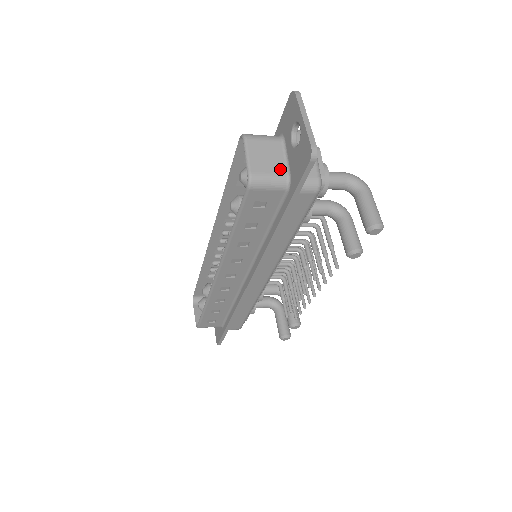
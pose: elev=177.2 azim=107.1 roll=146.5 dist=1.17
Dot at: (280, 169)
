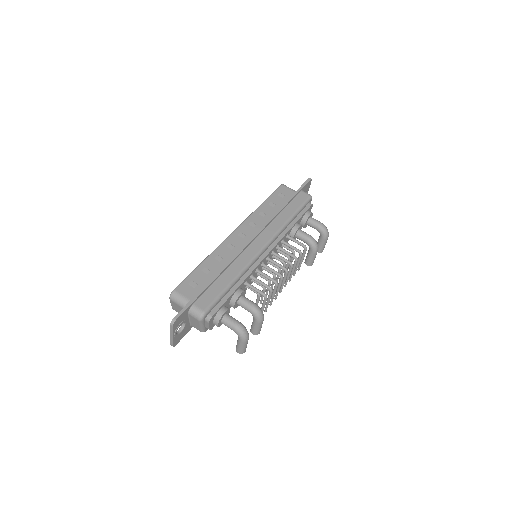
Dot at: occluded
